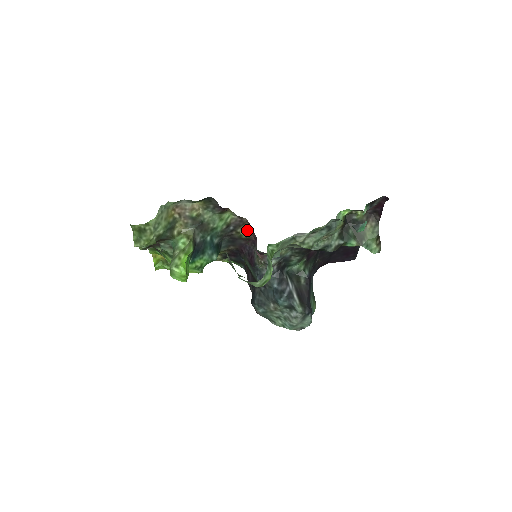
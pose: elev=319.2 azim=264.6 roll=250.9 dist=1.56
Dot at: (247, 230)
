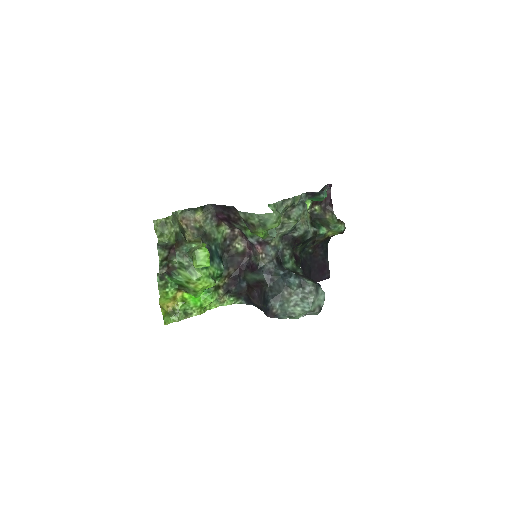
Dot at: (241, 242)
